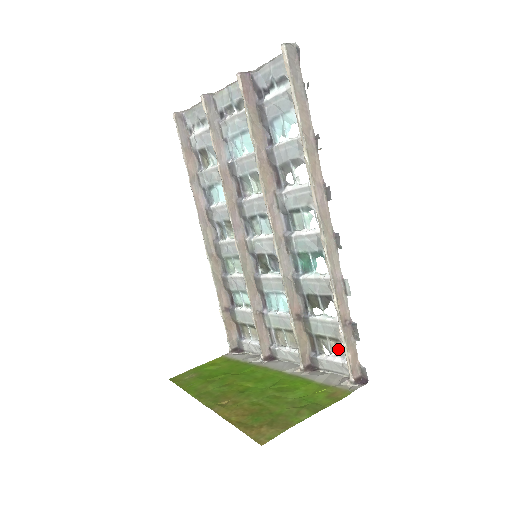
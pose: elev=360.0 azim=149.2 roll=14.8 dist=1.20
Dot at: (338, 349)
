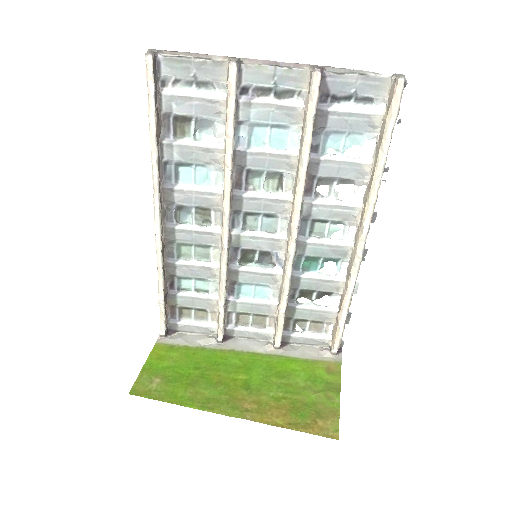
Dot at: (316, 328)
